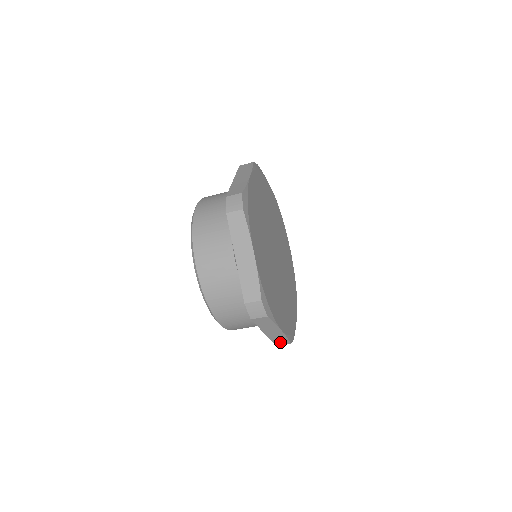
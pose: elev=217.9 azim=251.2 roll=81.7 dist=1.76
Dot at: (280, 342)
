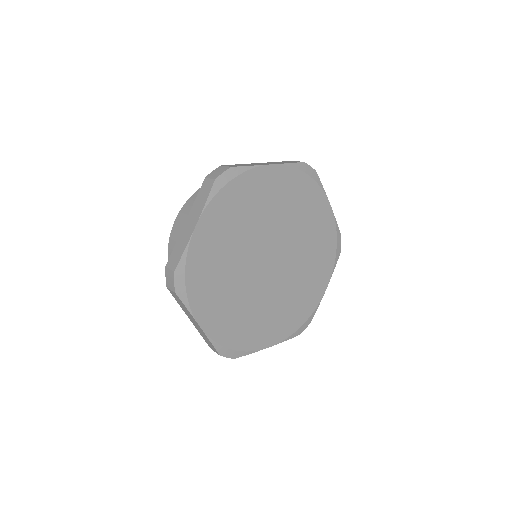
Dot at: occluded
